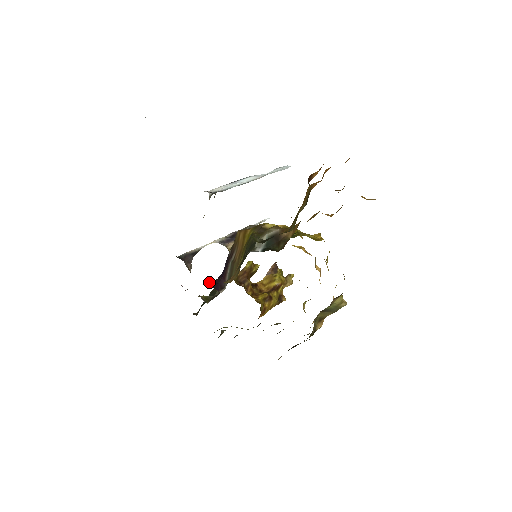
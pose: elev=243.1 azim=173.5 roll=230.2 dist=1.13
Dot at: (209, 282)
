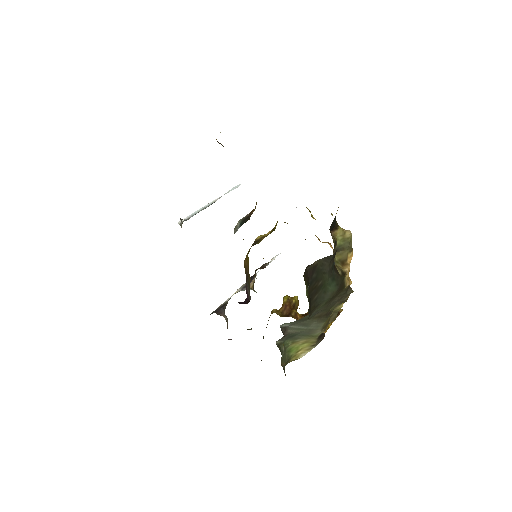
Dot at: occluded
